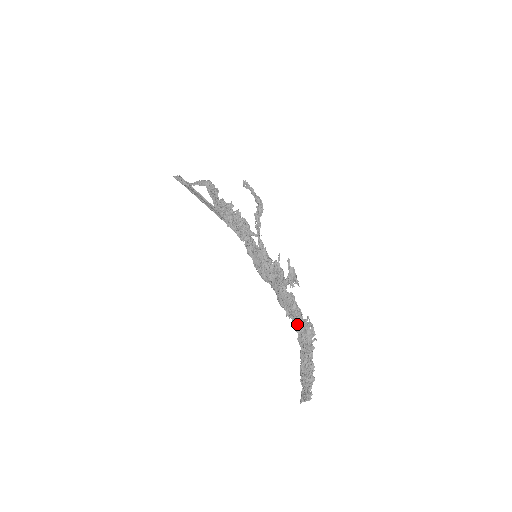
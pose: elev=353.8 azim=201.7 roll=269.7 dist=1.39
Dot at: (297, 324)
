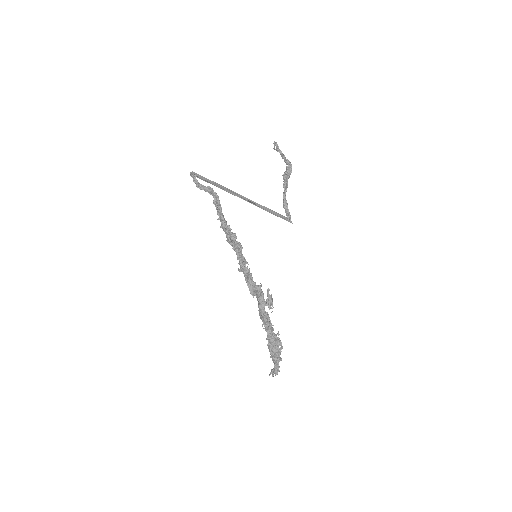
Dot at: (268, 336)
